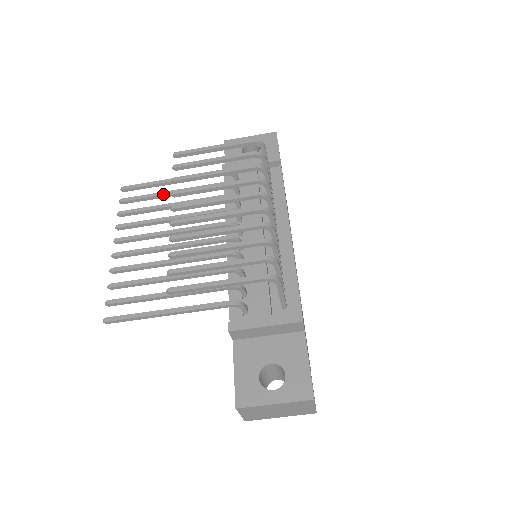
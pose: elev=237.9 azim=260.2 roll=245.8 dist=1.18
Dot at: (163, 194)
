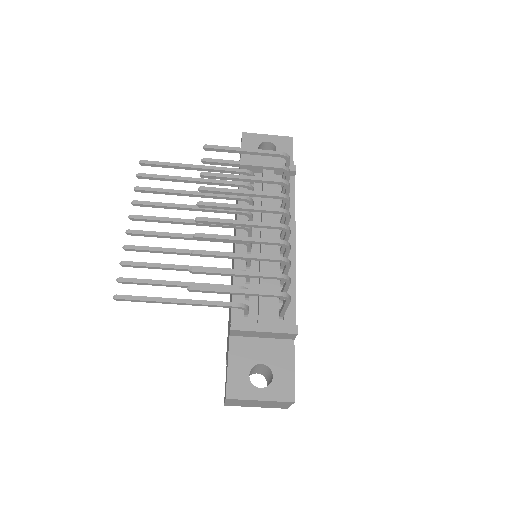
Dot at: (182, 179)
